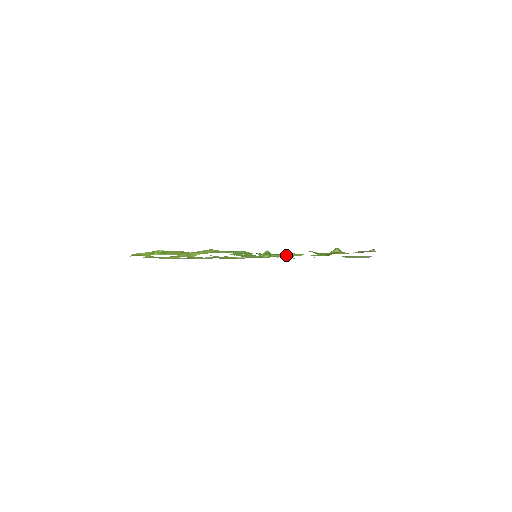
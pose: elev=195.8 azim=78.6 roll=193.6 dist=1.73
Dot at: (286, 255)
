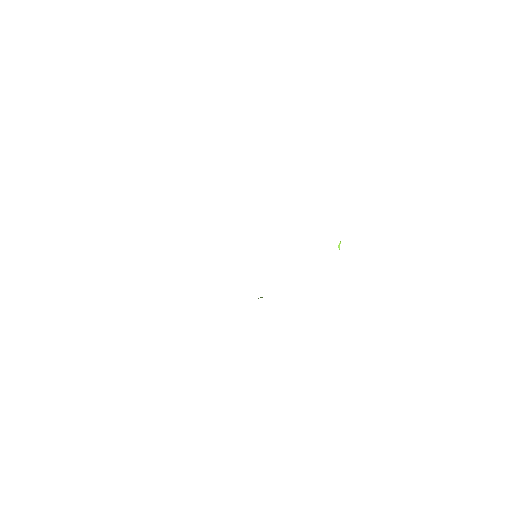
Dot at: occluded
